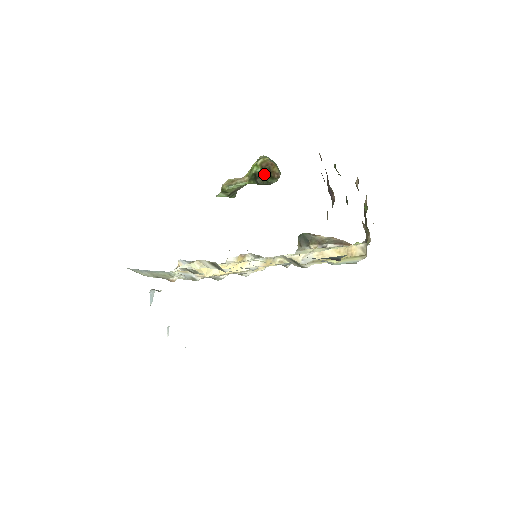
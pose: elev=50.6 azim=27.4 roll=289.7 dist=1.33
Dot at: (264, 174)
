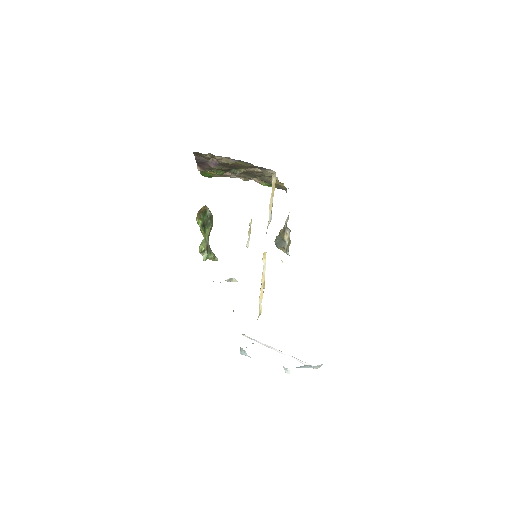
Dot at: (203, 218)
